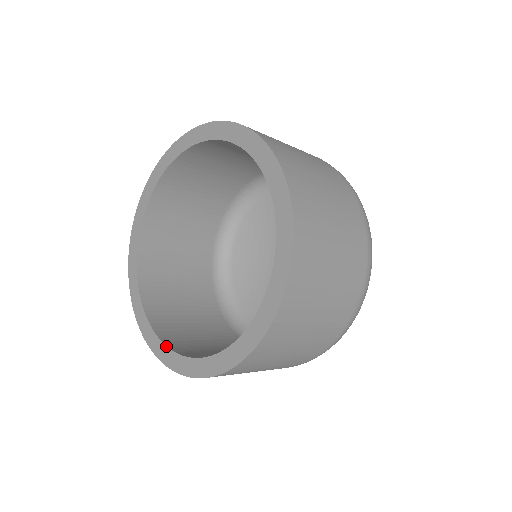
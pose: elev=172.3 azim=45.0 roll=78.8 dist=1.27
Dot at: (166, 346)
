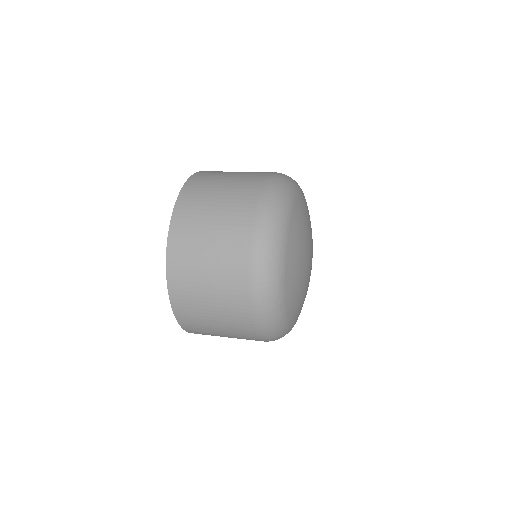
Dot at: occluded
